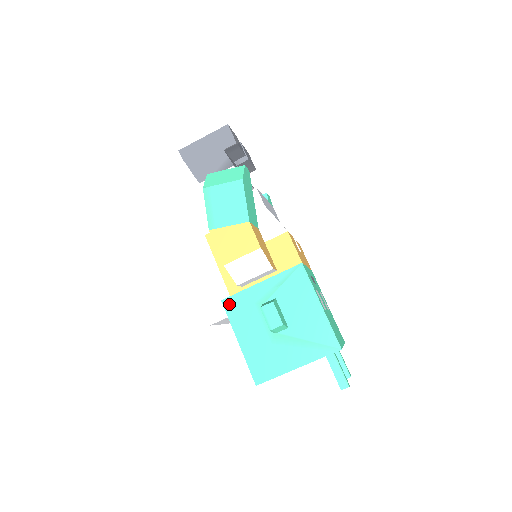
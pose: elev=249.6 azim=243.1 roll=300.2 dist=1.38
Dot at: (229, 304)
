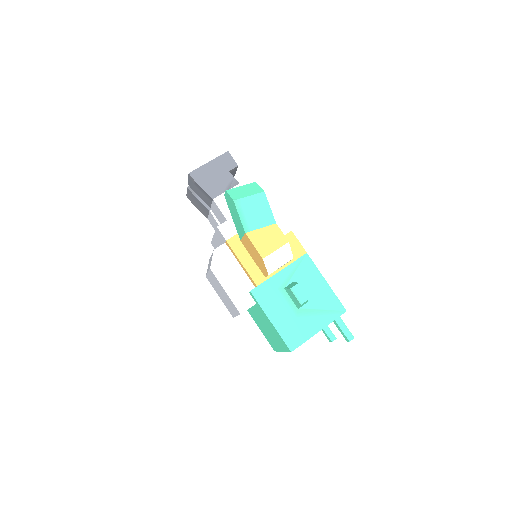
Dot at: (257, 293)
